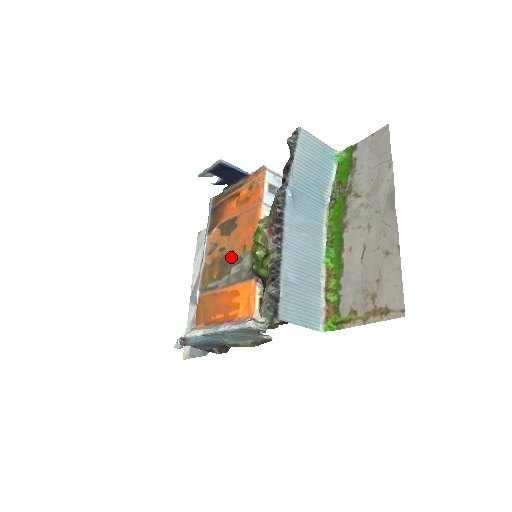
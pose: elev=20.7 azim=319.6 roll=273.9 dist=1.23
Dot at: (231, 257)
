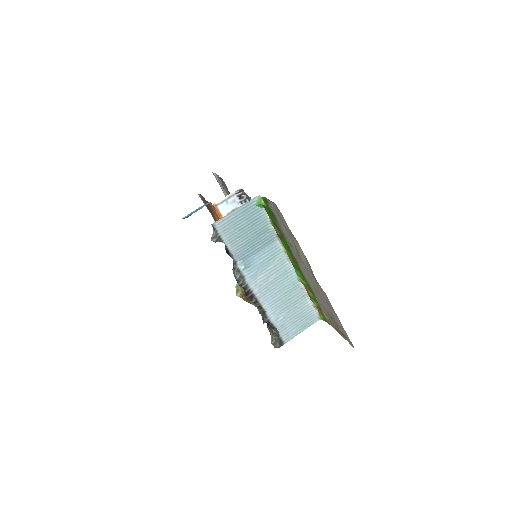
Dot at: occluded
